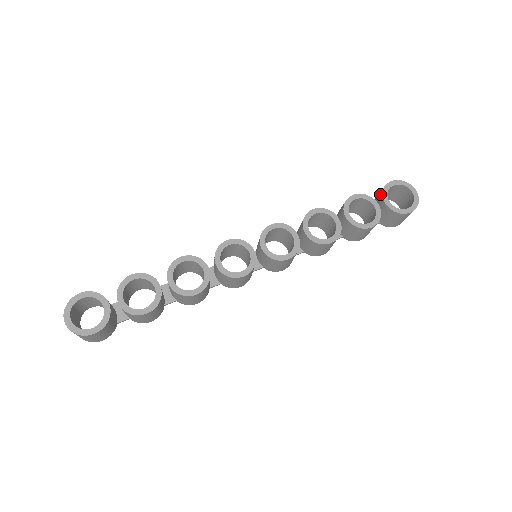
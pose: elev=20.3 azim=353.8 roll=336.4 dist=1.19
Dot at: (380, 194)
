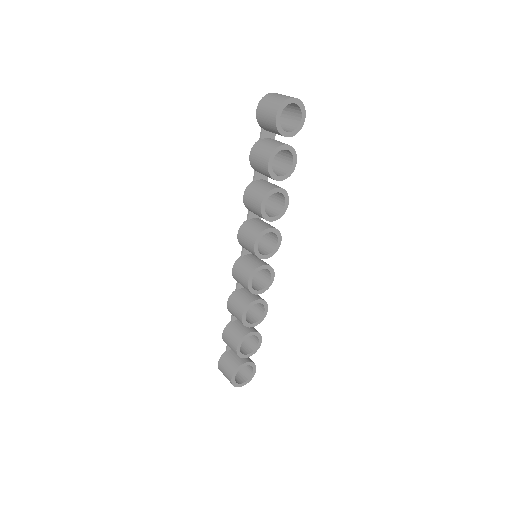
Dot at: (276, 132)
